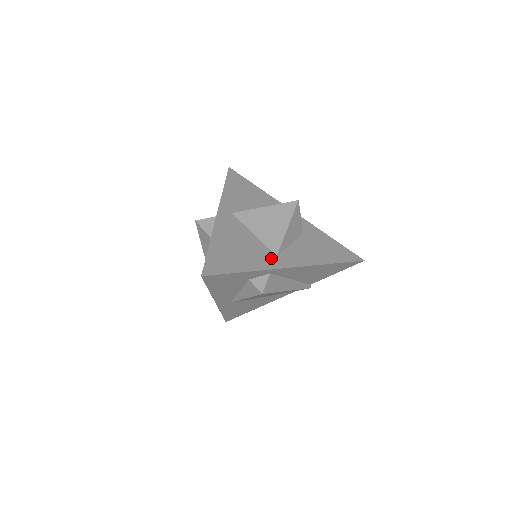
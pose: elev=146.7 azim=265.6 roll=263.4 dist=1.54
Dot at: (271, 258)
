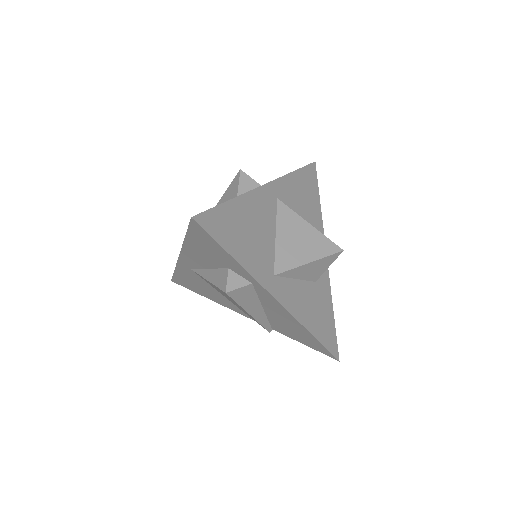
Dot at: (268, 272)
